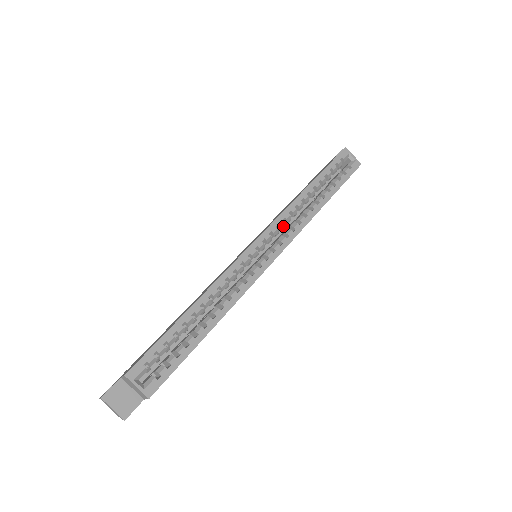
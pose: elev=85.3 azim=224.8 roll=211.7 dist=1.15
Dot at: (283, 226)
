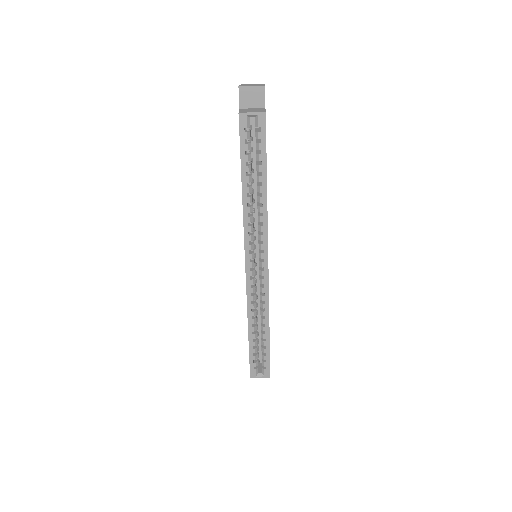
Dot at: (253, 232)
